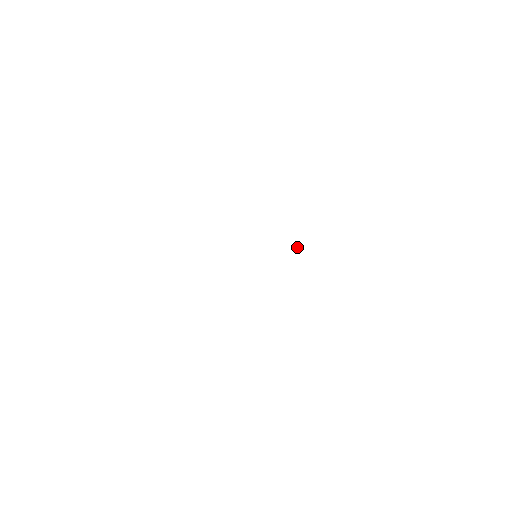
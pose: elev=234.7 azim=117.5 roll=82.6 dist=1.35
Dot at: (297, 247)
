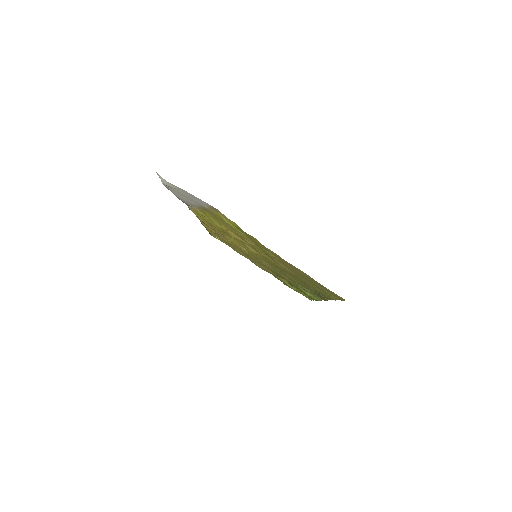
Dot at: (212, 231)
